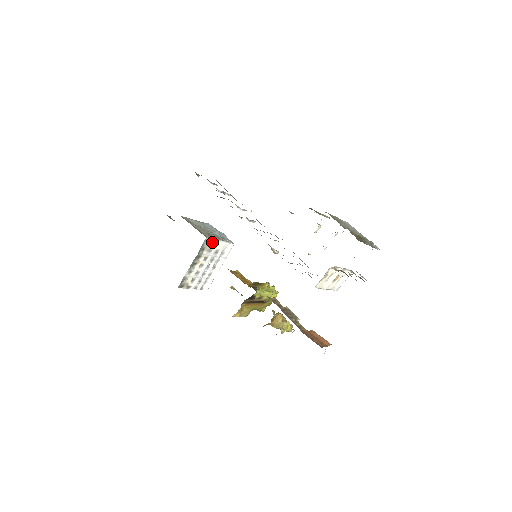
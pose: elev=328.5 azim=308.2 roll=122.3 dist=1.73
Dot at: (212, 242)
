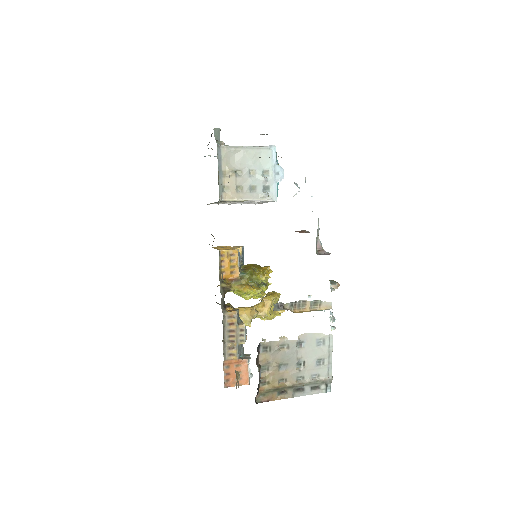
Dot at: (234, 201)
